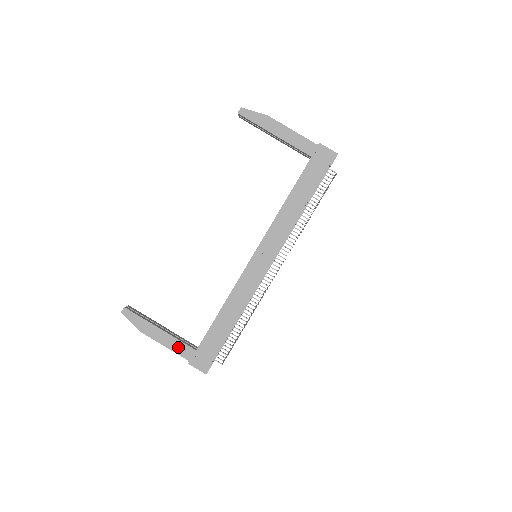
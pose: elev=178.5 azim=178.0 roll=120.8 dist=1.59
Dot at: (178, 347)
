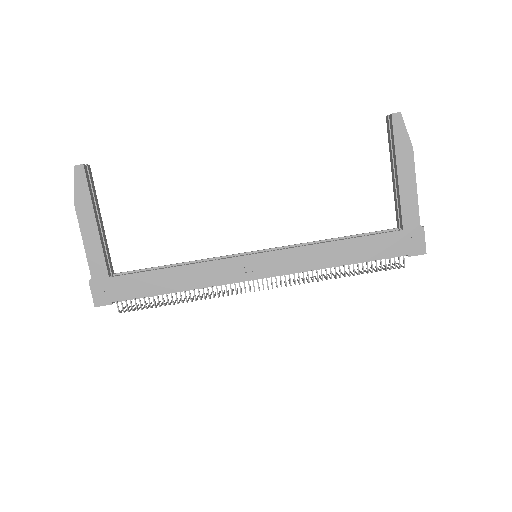
Dot at: (95, 256)
